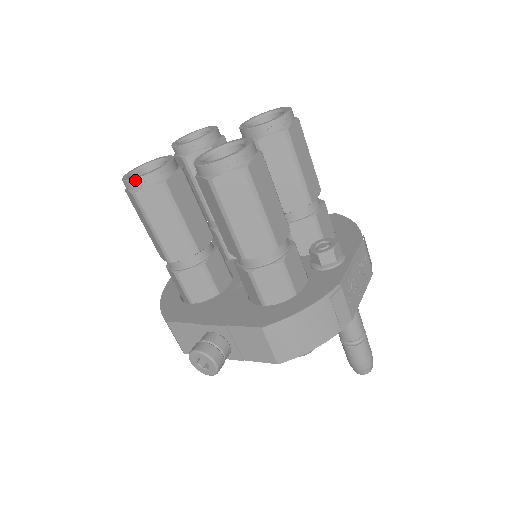
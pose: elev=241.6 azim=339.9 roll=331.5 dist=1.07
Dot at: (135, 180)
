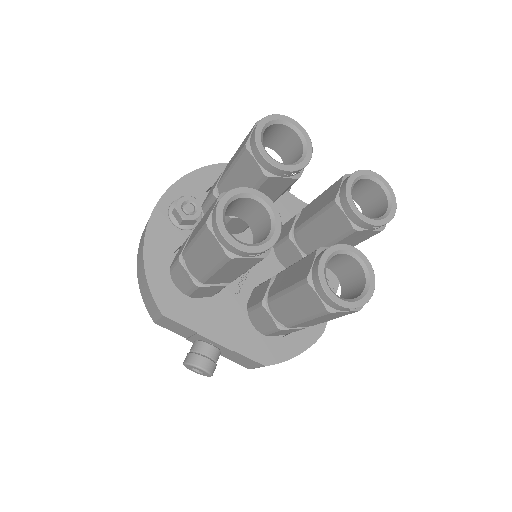
Dot at: (243, 252)
